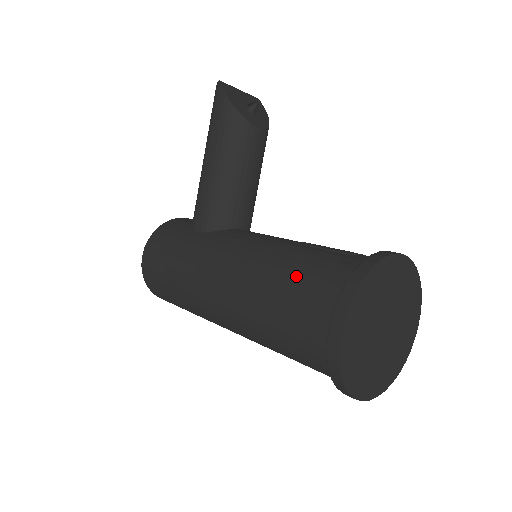
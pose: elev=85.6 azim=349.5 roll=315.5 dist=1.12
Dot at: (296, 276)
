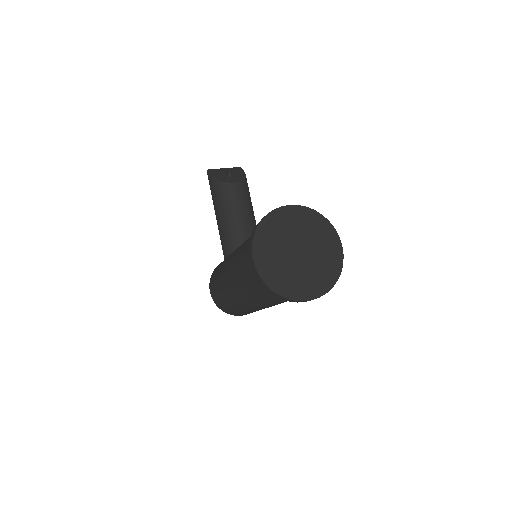
Dot at: (245, 248)
